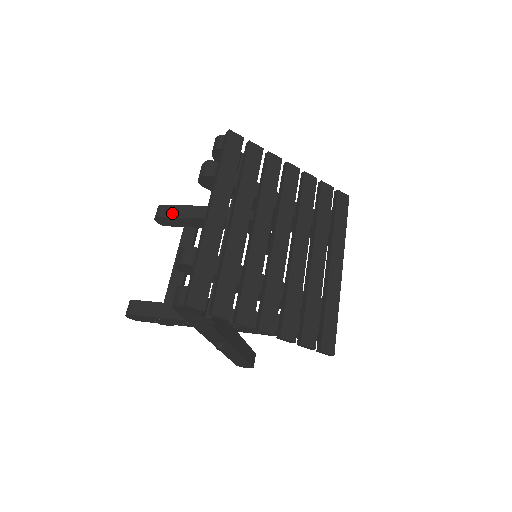
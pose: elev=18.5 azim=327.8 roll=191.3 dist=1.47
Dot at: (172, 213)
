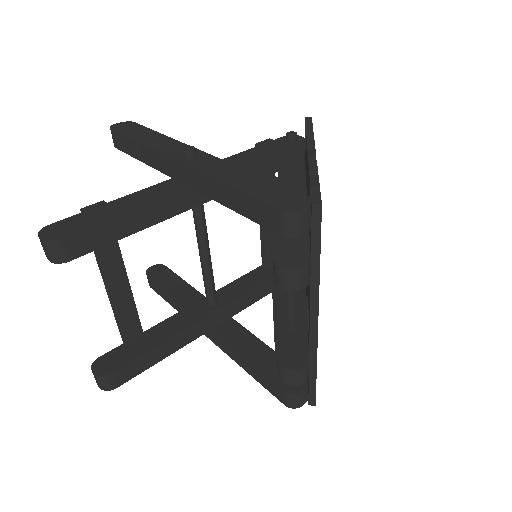
Dot at: (92, 244)
